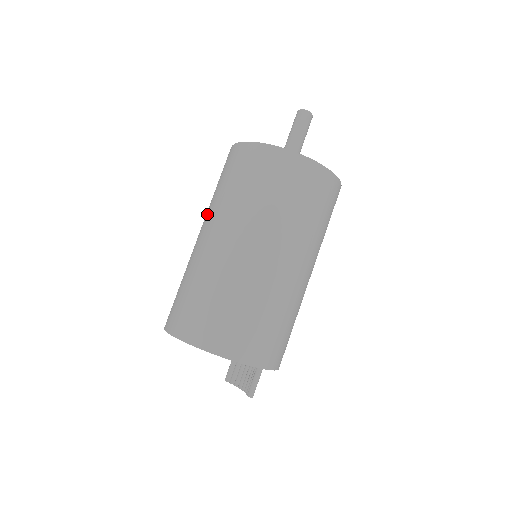
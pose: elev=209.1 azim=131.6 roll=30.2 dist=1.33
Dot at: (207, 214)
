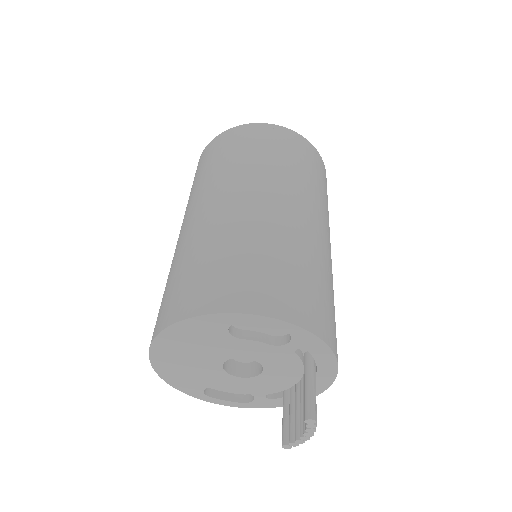
Dot at: occluded
